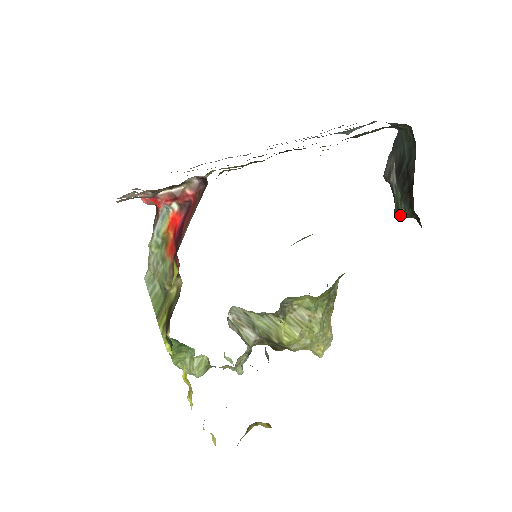
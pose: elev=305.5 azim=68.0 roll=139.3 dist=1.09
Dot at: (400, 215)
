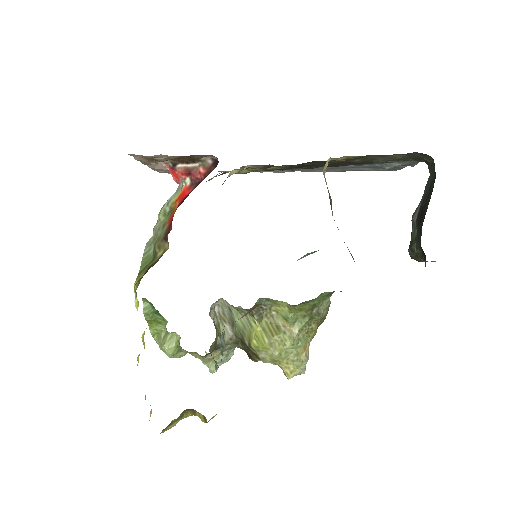
Dot at: (413, 255)
